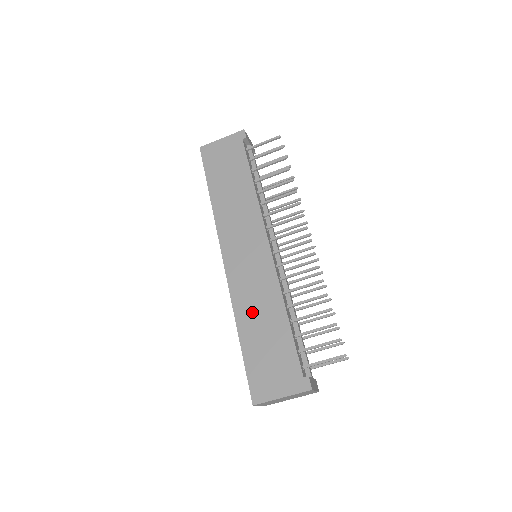
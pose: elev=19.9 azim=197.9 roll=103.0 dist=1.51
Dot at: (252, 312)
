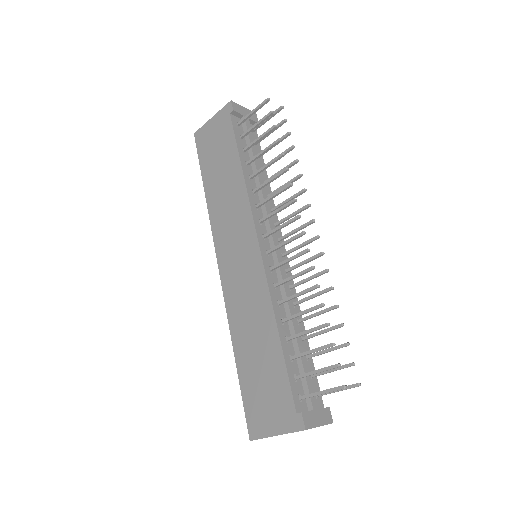
Dot at: (245, 329)
